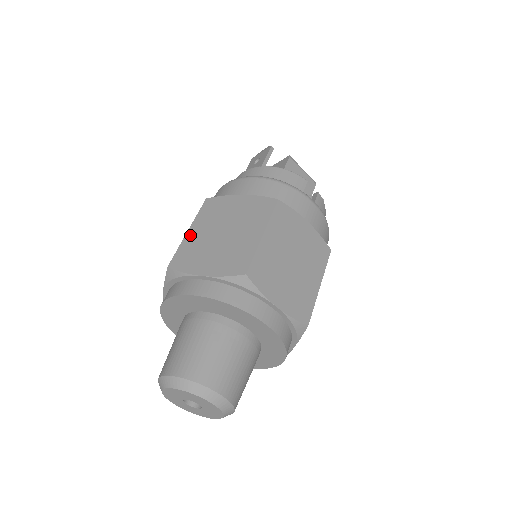
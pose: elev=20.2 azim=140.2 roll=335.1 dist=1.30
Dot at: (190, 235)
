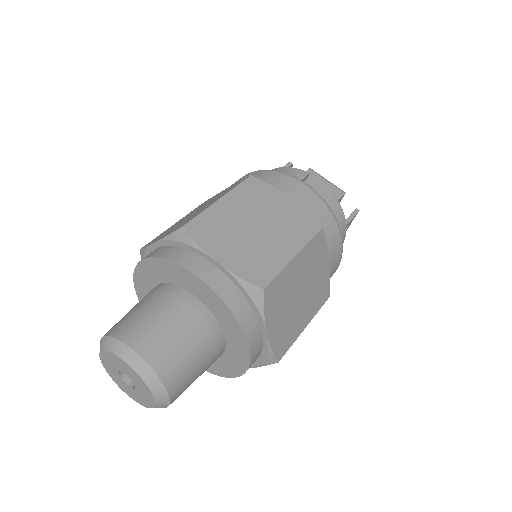
Dot at: (172, 225)
